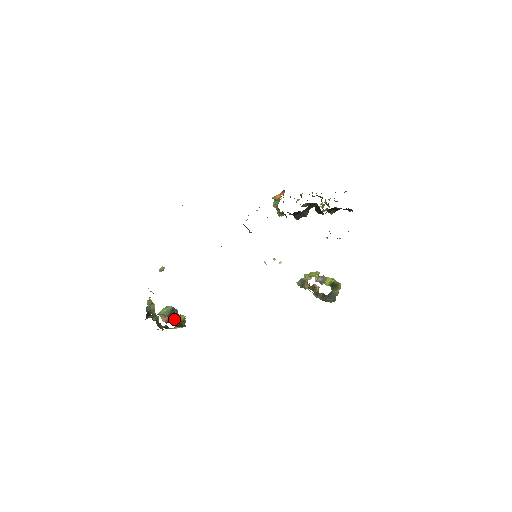
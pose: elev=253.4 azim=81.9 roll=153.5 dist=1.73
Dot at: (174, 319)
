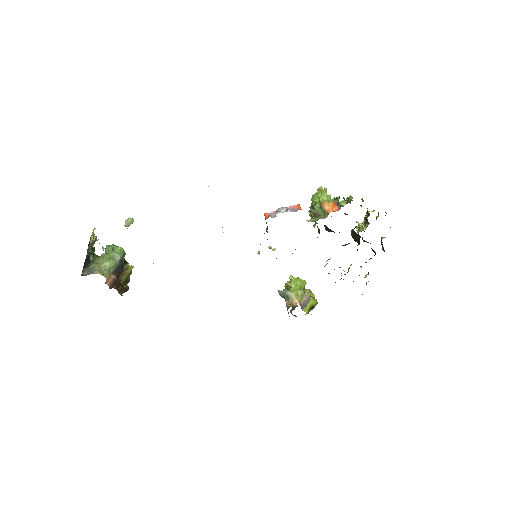
Dot at: (120, 276)
